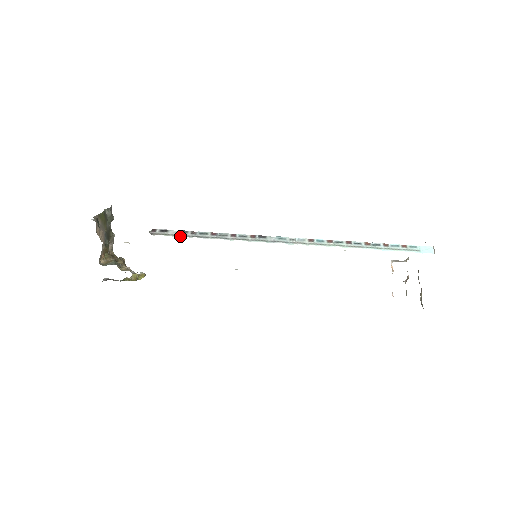
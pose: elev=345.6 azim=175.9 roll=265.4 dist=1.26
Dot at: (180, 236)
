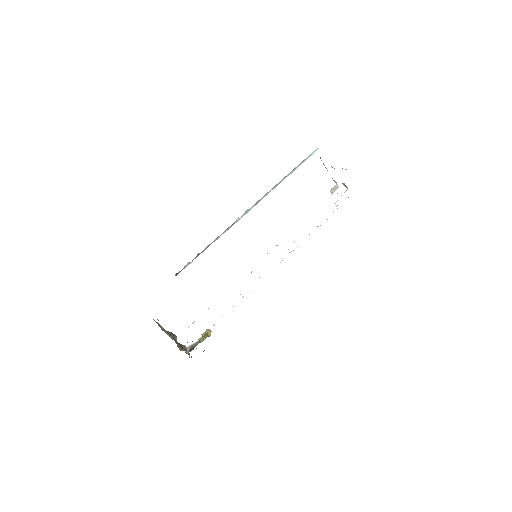
Dot at: (191, 262)
